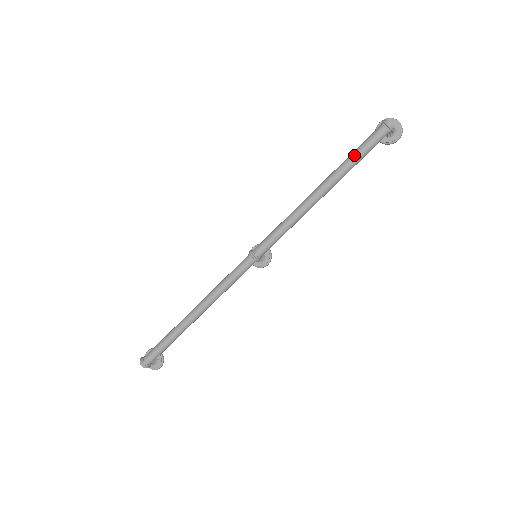
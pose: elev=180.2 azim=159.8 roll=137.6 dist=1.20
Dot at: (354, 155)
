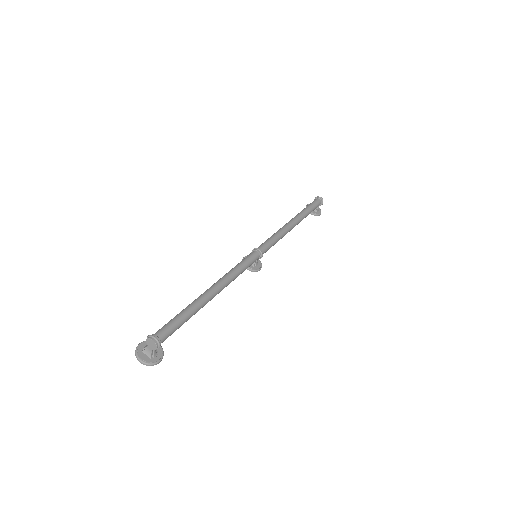
Dot at: (308, 207)
